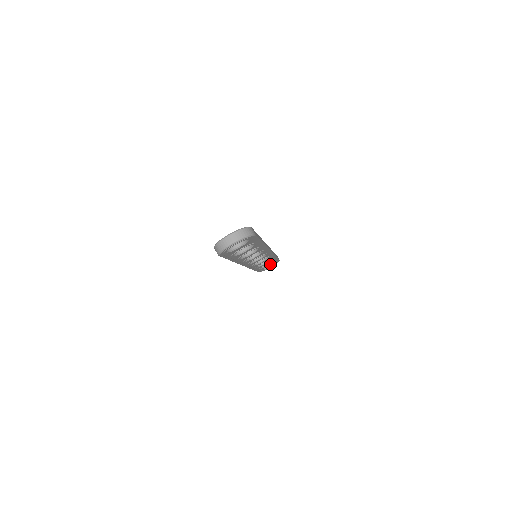
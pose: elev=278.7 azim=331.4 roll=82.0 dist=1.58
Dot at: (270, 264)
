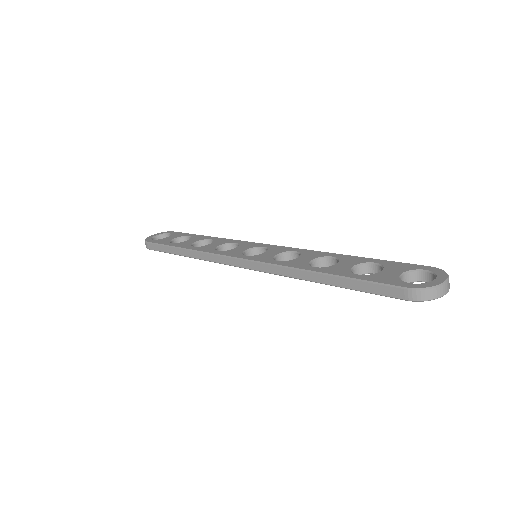
Dot at: occluded
